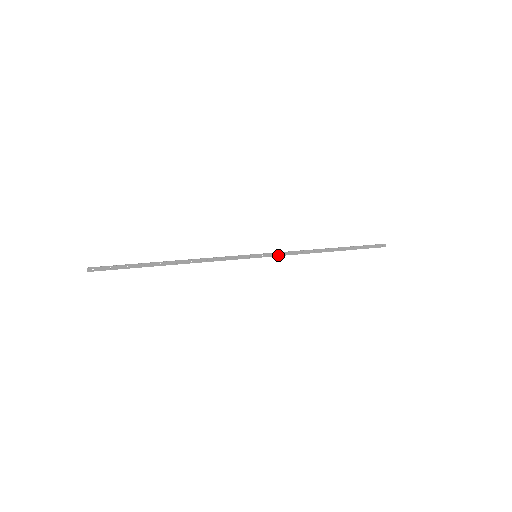
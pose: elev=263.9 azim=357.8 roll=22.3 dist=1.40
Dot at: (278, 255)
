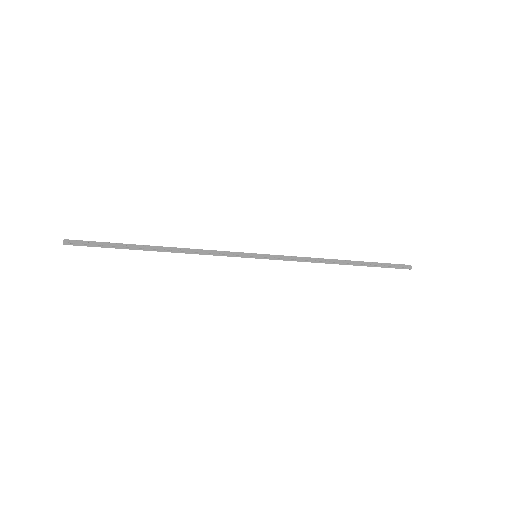
Dot at: (282, 257)
